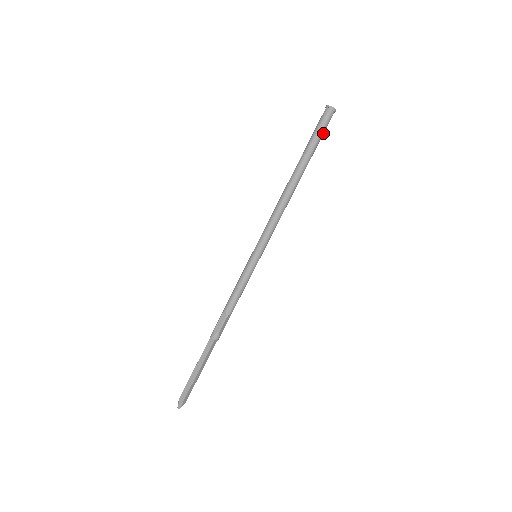
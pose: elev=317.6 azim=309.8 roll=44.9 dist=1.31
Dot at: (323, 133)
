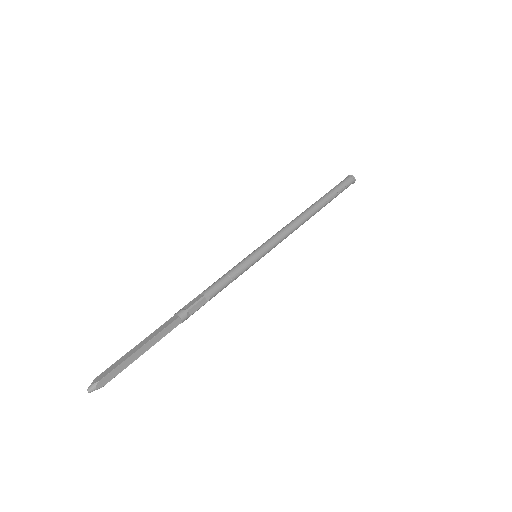
Dot at: (342, 190)
